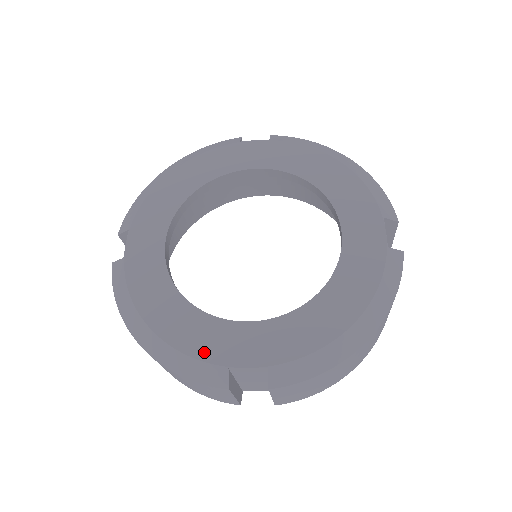
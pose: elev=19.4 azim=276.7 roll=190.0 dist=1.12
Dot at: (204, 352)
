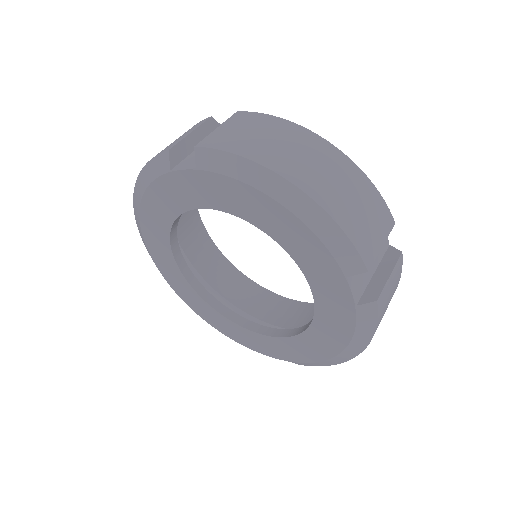
Dot at: (249, 345)
